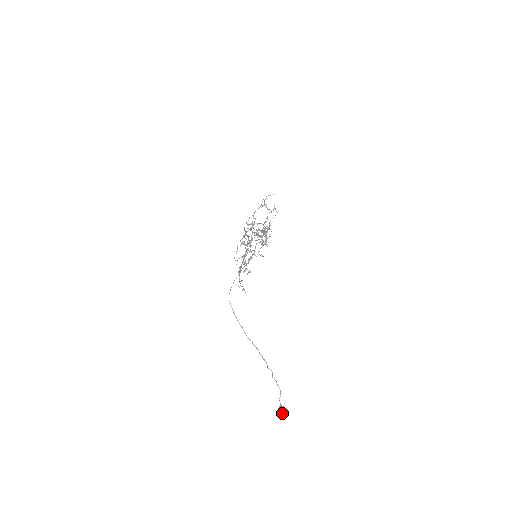
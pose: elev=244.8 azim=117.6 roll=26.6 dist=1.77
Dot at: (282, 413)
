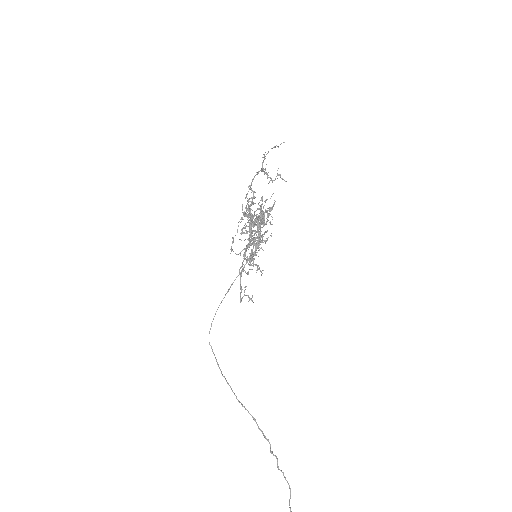
Dot at: out of frame
